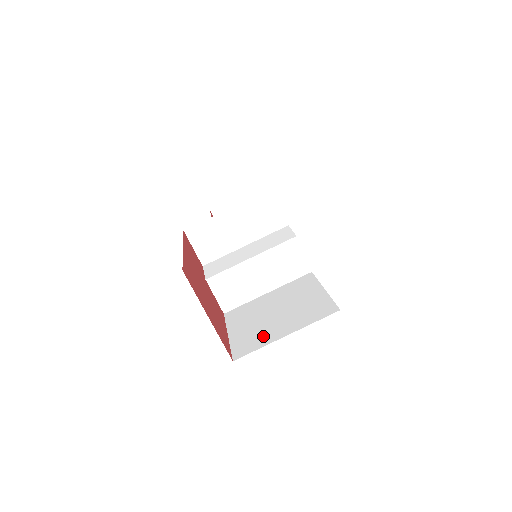
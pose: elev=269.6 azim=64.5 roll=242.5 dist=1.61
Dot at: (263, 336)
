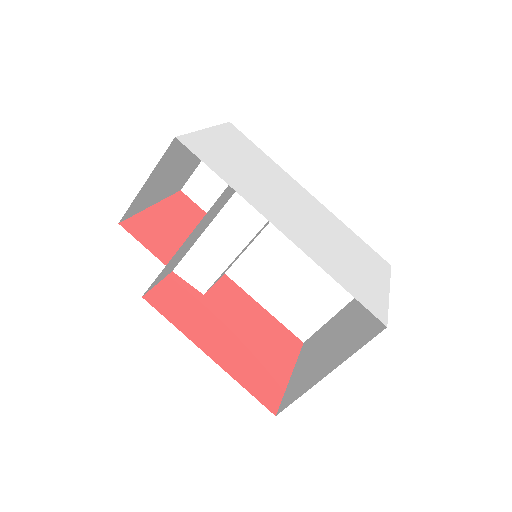
Dot at: (314, 309)
